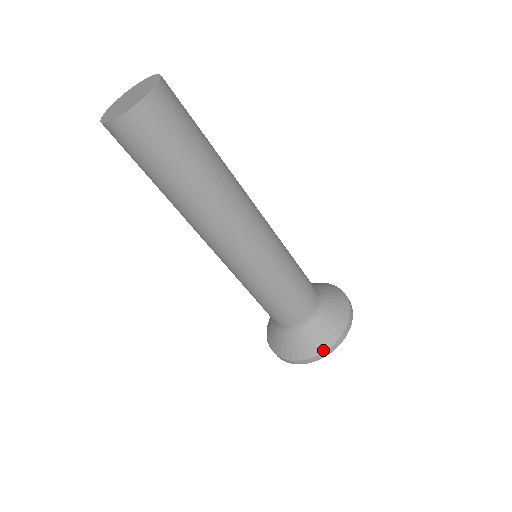
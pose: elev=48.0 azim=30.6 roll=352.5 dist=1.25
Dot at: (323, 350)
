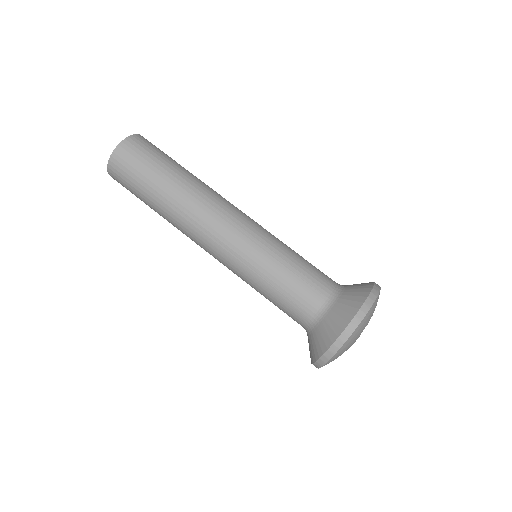
Dot at: (364, 299)
